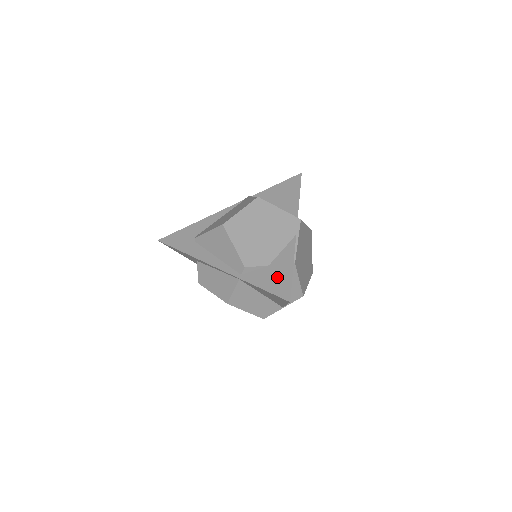
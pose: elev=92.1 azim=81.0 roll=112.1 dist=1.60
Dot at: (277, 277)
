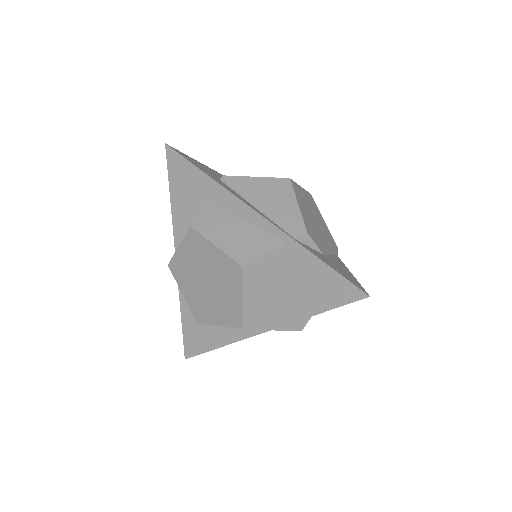
Dot at: (340, 268)
